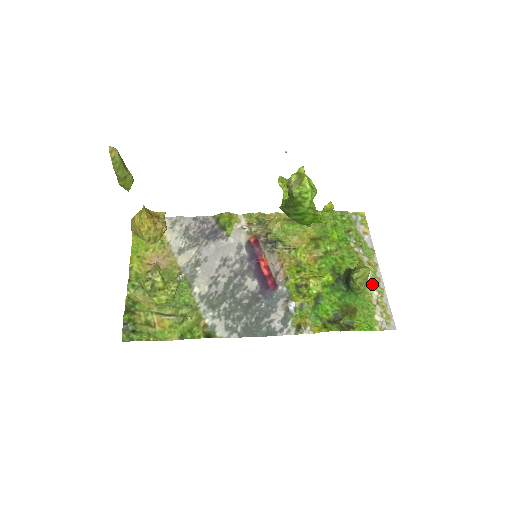
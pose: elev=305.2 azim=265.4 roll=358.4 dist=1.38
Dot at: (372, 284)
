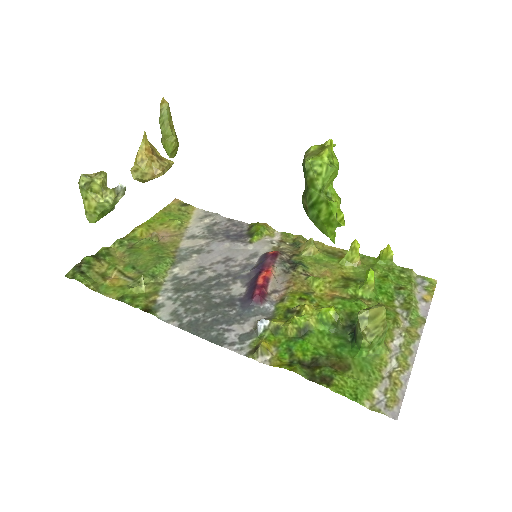
Dot at: (396, 352)
